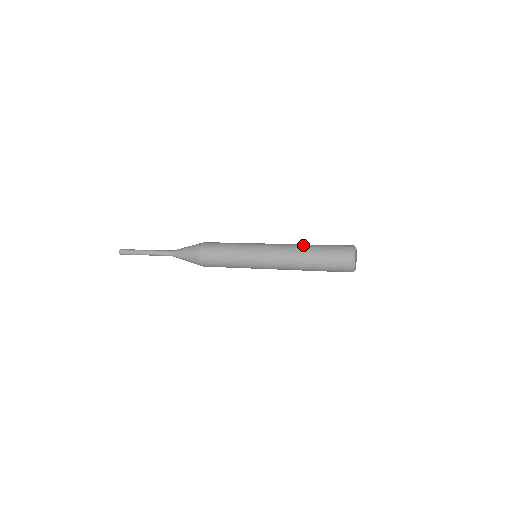
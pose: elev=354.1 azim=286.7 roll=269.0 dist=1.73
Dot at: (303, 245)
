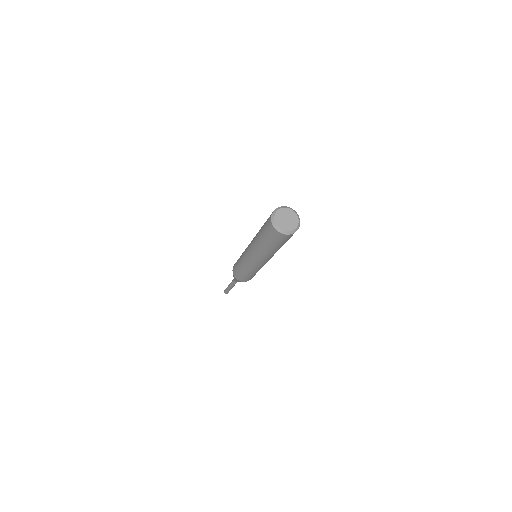
Dot at: occluded
